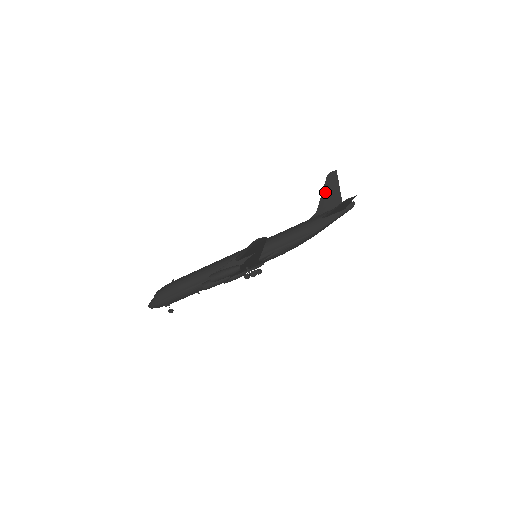
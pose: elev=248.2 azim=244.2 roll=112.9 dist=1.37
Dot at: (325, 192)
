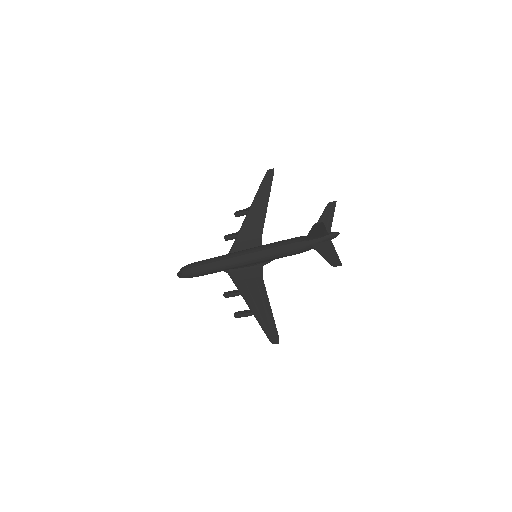
Dot at: (312, 231)
